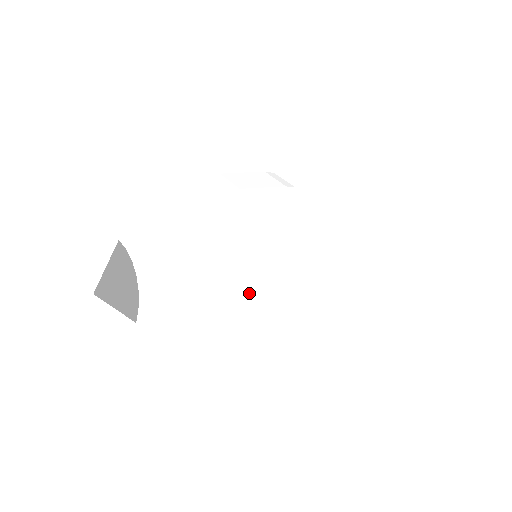
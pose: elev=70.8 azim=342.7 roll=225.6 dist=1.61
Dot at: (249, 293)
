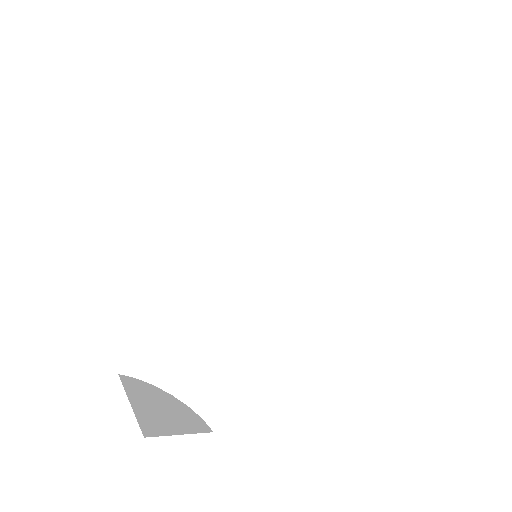
Dot at: (291, 307)
